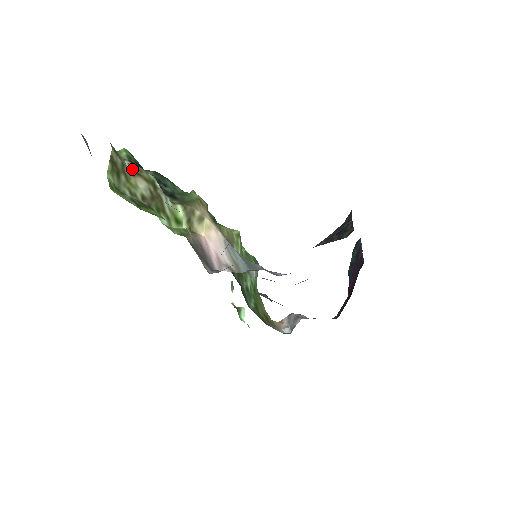
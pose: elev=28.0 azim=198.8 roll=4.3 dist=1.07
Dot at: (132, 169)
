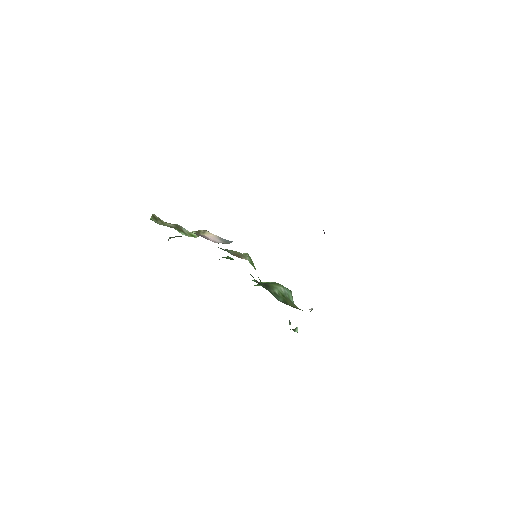
Dot at: occluded
